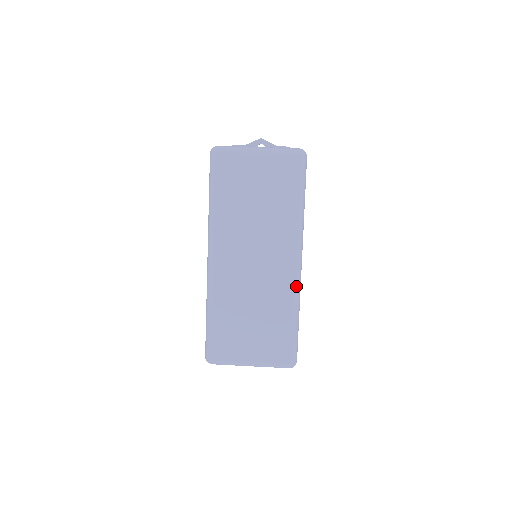
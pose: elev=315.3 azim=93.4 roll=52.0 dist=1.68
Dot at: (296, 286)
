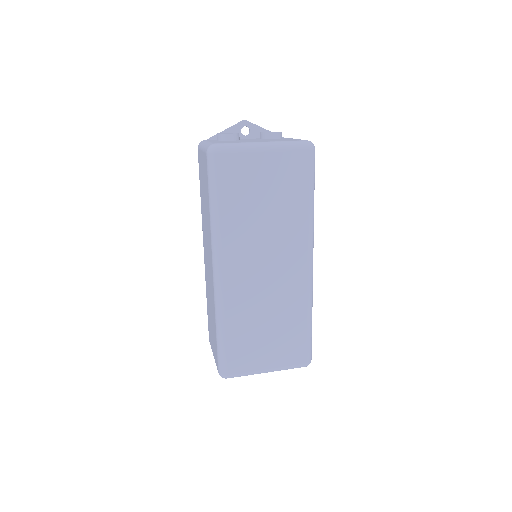
Dot at: (310, 288)
